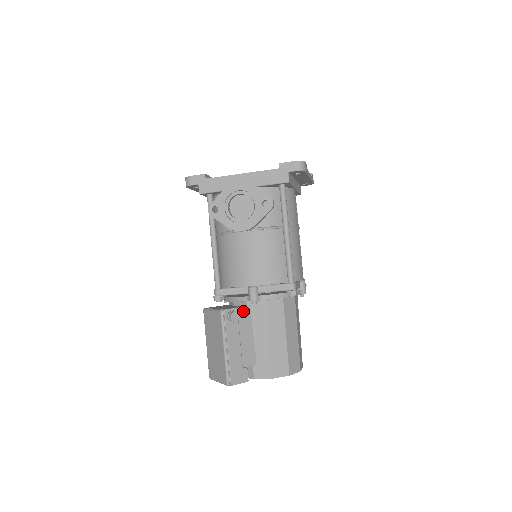
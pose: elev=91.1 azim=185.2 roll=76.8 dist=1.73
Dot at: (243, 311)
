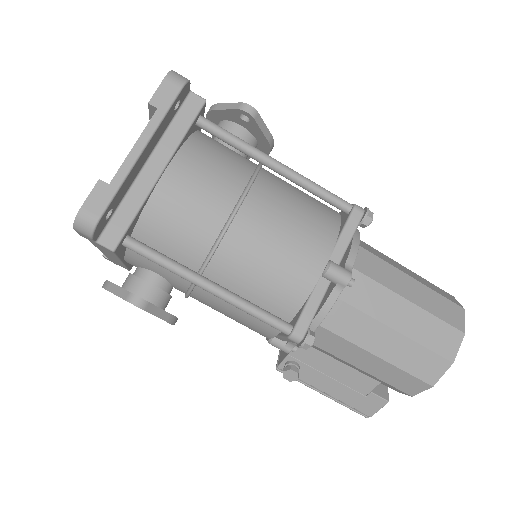
Dot at: (299, 352)
